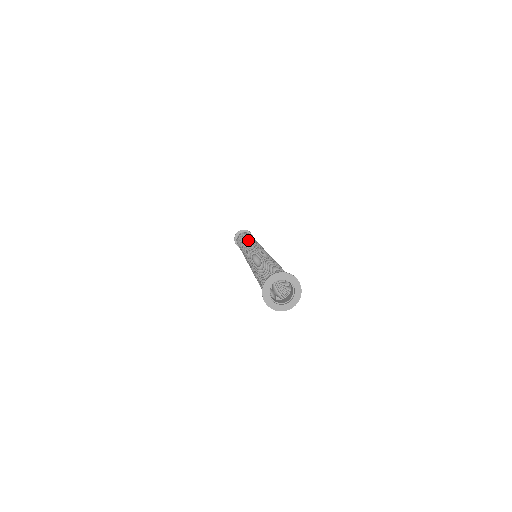
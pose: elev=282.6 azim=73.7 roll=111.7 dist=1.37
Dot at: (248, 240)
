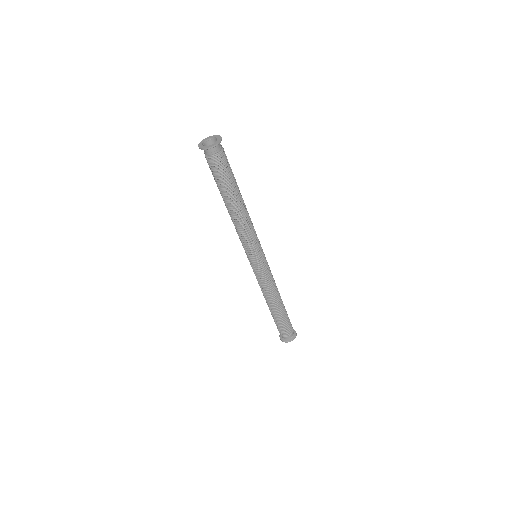
Dot at: occluded
